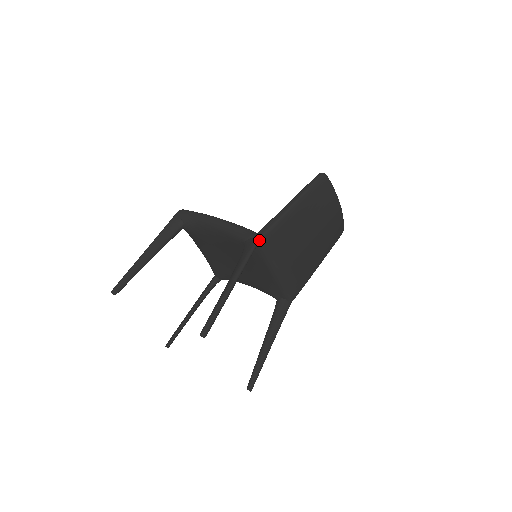
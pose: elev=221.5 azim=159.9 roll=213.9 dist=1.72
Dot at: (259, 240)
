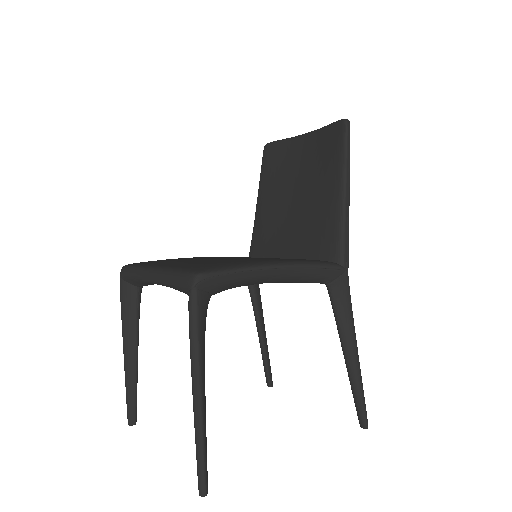
Dot at: (347, 274)
